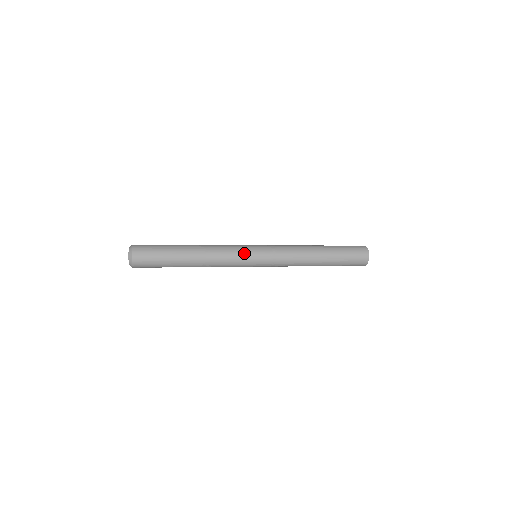
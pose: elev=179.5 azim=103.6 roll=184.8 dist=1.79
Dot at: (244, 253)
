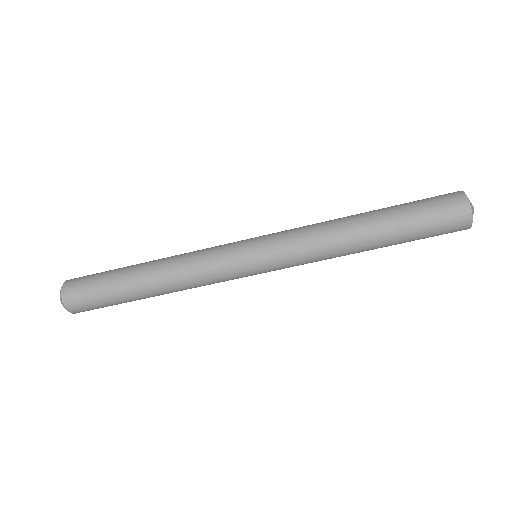
Dot at: occluded
